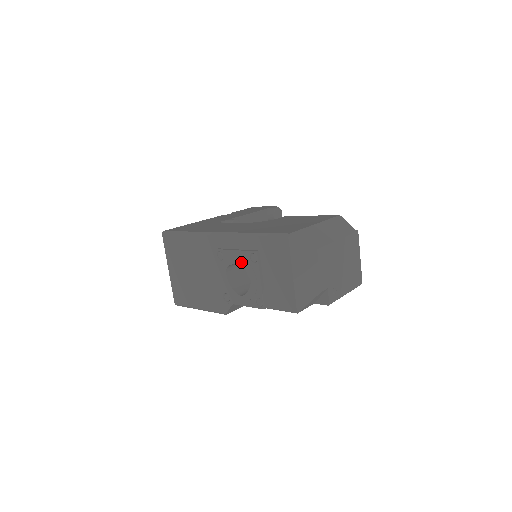
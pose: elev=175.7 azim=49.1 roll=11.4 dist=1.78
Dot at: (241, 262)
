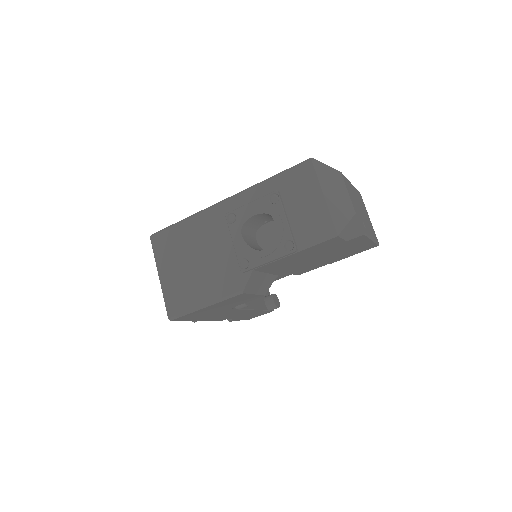
Dot at: (260, 210)
